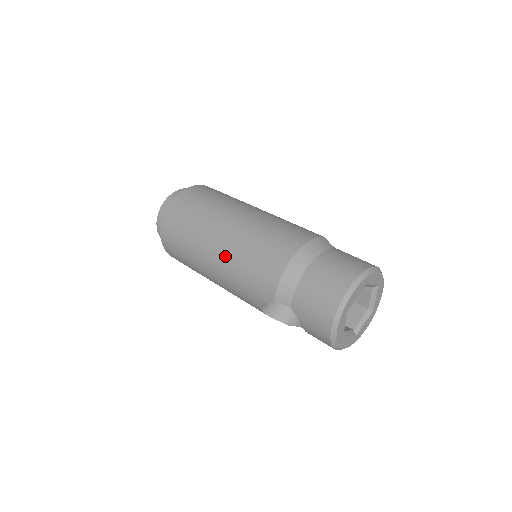
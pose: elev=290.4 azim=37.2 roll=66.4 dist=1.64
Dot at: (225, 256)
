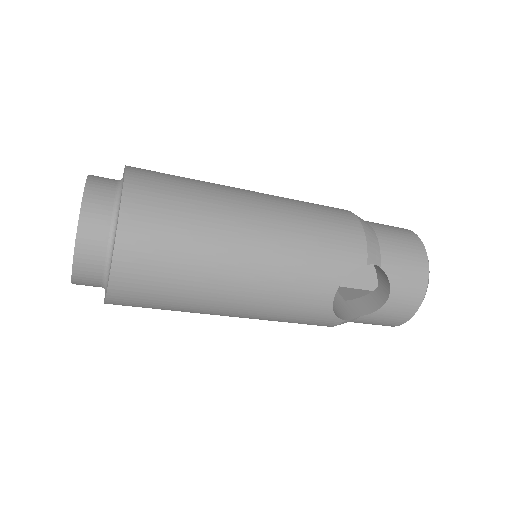
Dot at: (279, 223)
